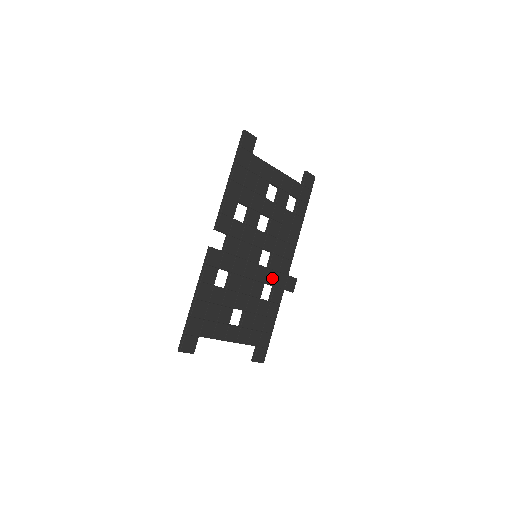
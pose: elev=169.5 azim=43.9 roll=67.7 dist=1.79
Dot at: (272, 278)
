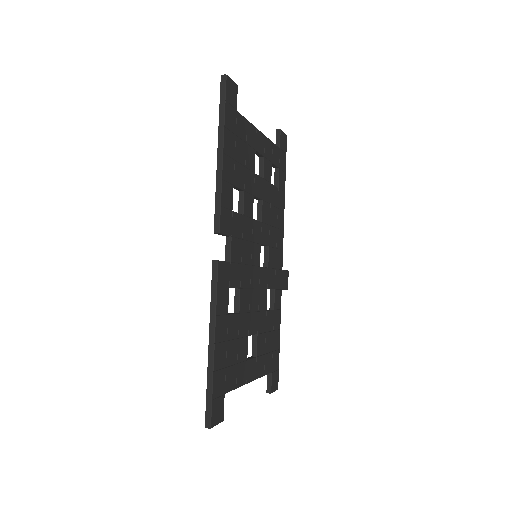
Dot at: (271, 279)
